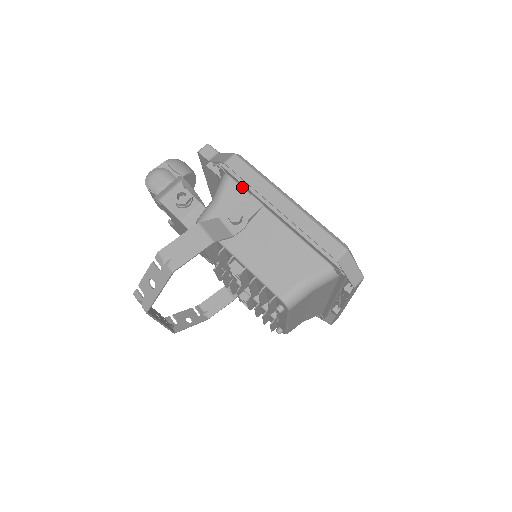
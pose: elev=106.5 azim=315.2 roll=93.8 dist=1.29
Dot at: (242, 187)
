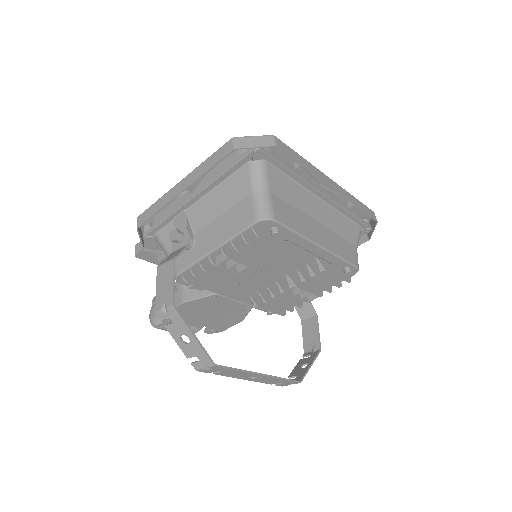
Dot at: (167, 225)
